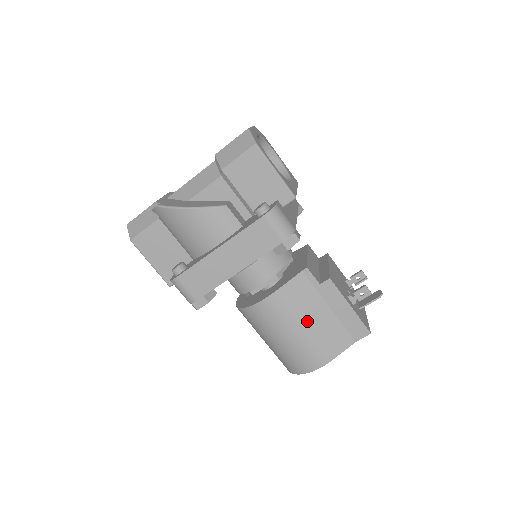
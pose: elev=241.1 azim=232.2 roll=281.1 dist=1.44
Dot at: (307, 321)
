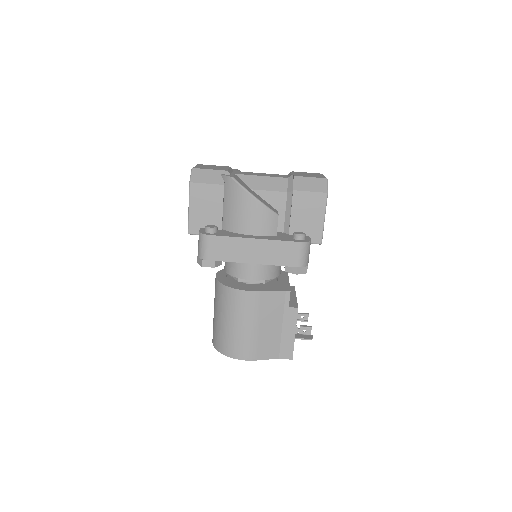
Dot at: (262, 324)
